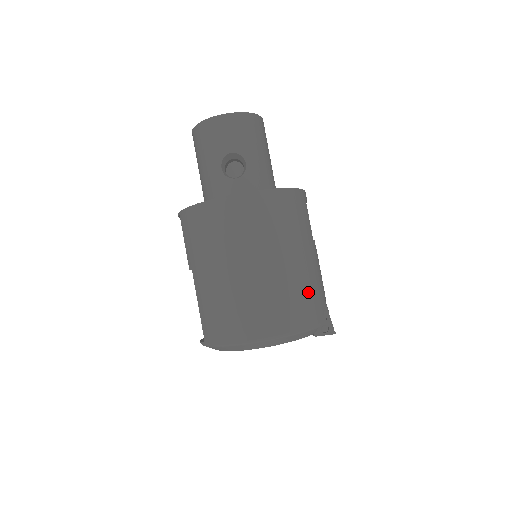
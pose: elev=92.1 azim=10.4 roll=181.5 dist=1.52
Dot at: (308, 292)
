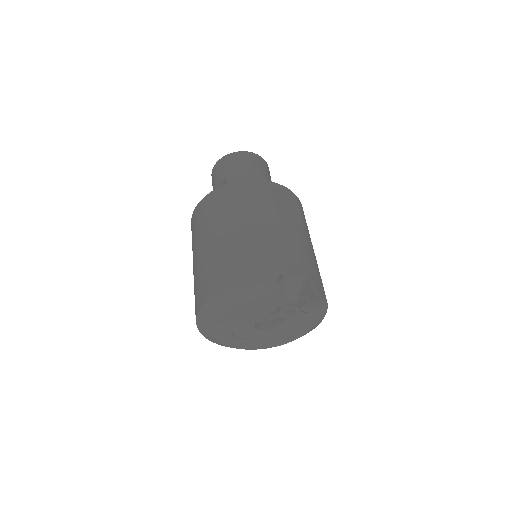
Dot at: (252, 253)
